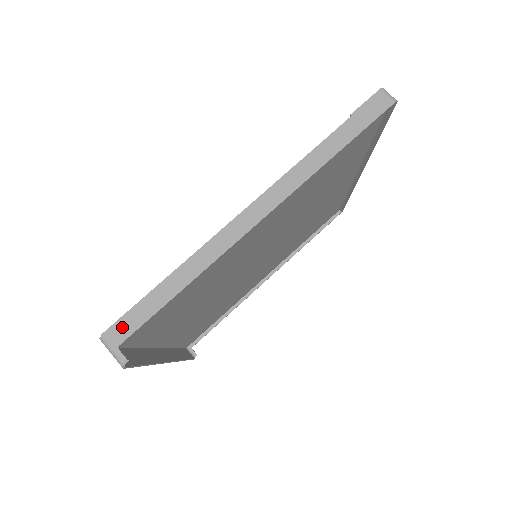
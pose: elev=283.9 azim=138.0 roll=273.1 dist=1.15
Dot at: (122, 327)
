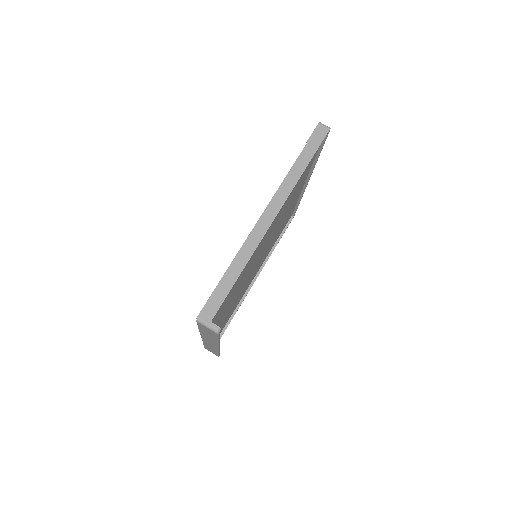
Dot at: (210, 308)
